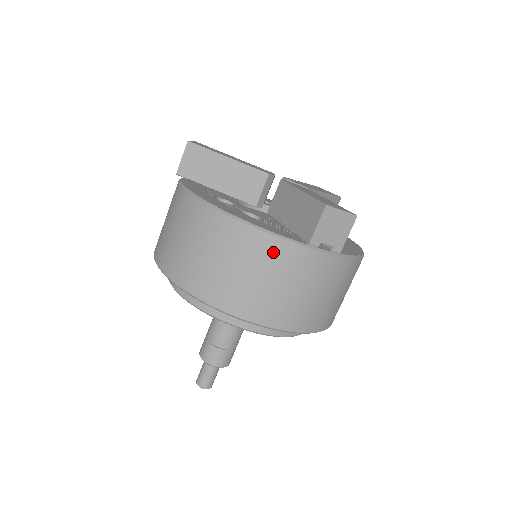
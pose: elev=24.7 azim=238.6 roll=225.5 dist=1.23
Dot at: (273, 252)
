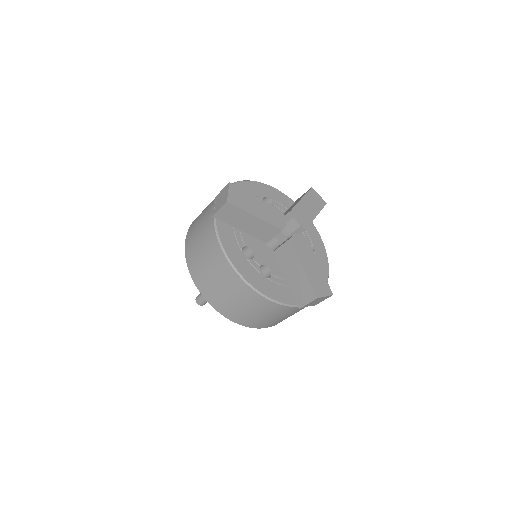
Dot at: (276, 309)
